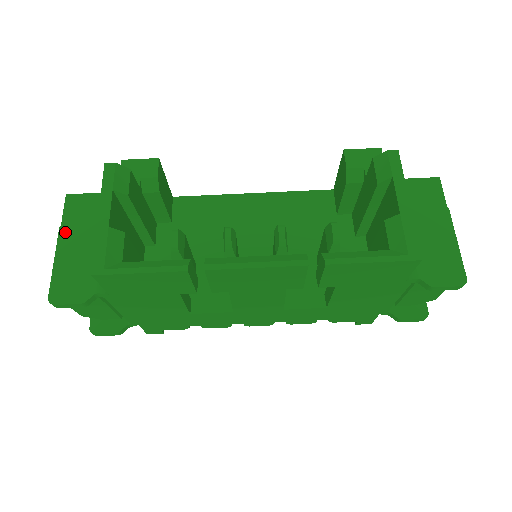
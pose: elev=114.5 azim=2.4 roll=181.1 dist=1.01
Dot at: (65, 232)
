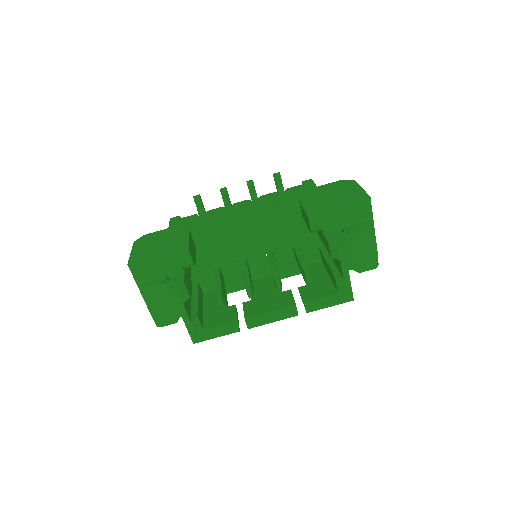
Dot at: (145, 292)
